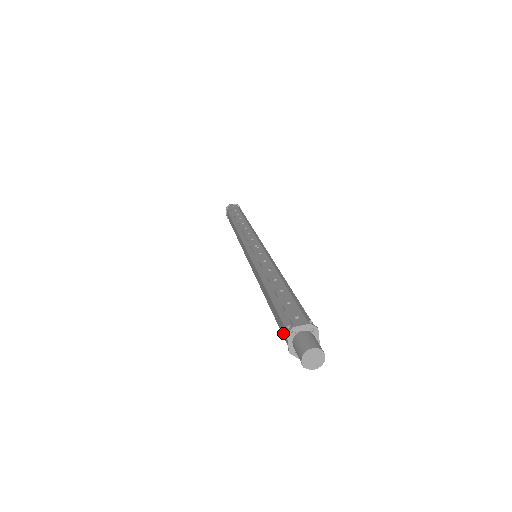
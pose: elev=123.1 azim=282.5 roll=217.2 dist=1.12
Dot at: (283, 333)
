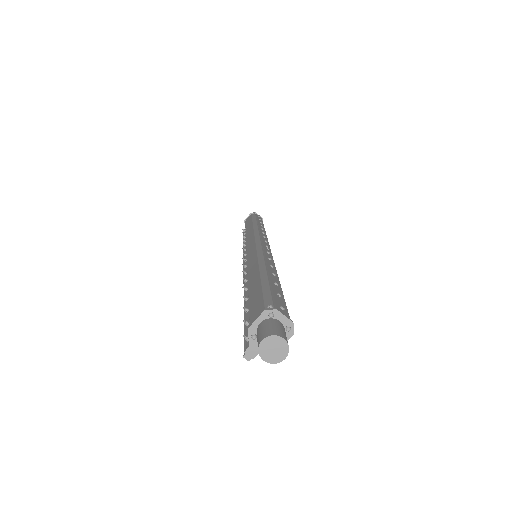
Dot at: (253, 311)
